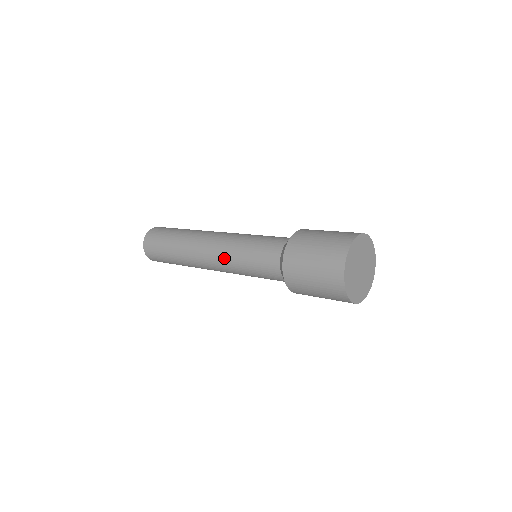
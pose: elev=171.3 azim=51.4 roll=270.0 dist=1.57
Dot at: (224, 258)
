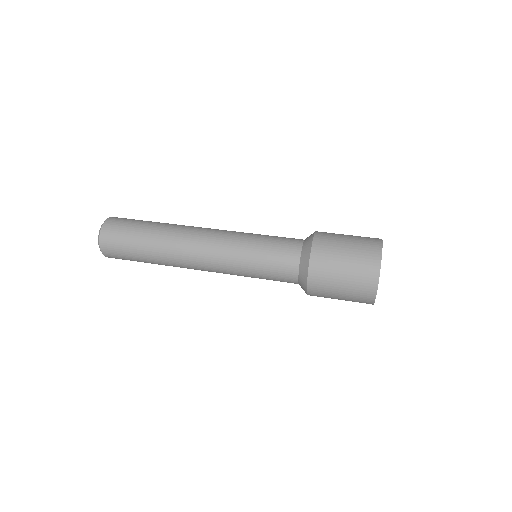
Dot at: (227, 245)
